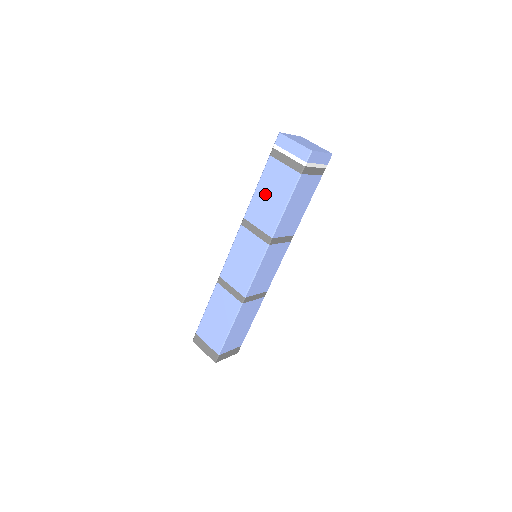
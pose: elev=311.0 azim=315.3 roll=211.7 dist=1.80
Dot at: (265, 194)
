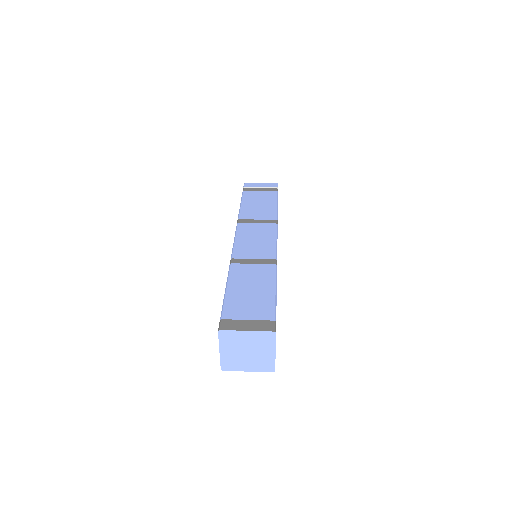
Dot at: (252, 204)
